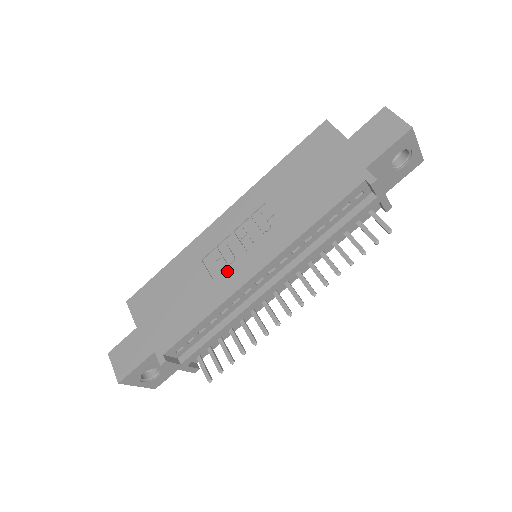
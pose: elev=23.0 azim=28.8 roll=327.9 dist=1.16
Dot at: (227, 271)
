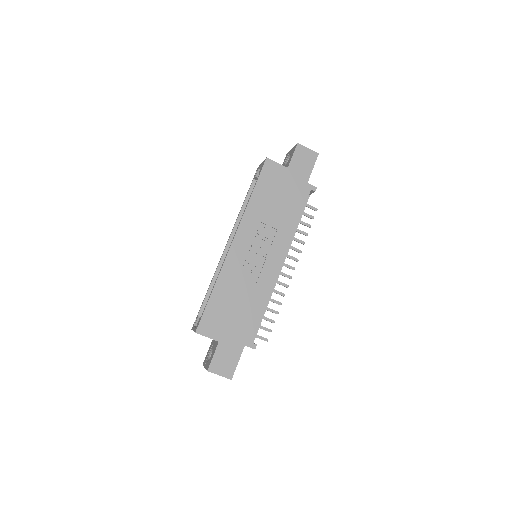
Dot at: (262, 273)
